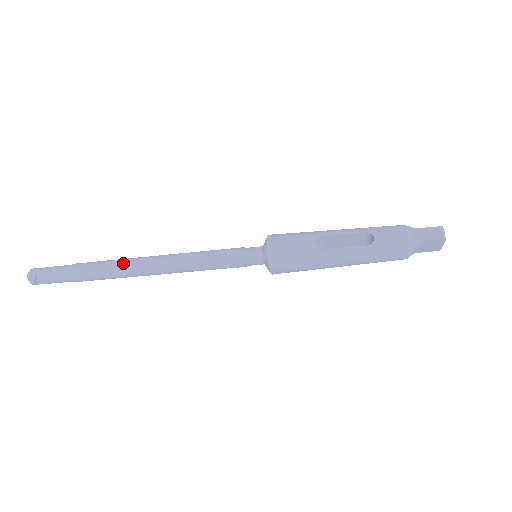
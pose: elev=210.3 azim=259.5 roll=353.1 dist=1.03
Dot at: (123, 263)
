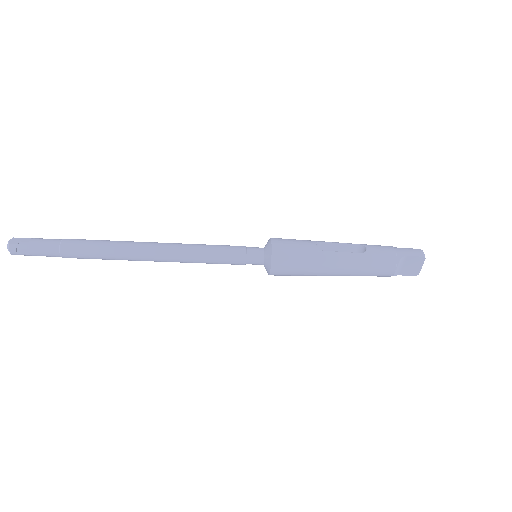
Dot at: (122, 242)
